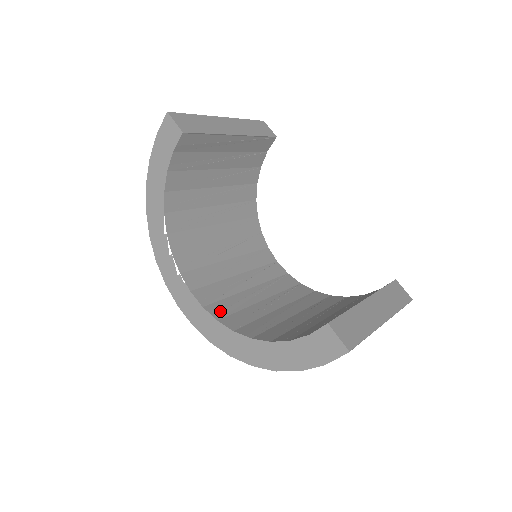
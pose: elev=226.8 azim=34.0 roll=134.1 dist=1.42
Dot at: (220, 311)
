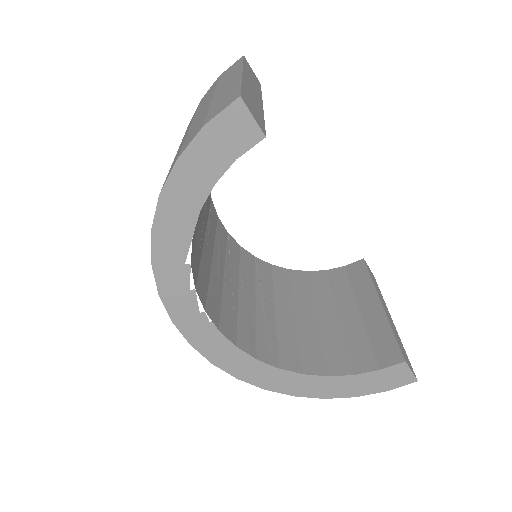
Dot at: (249, 343)
